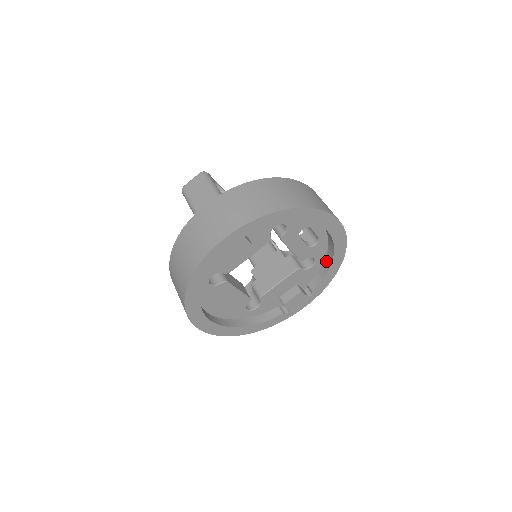
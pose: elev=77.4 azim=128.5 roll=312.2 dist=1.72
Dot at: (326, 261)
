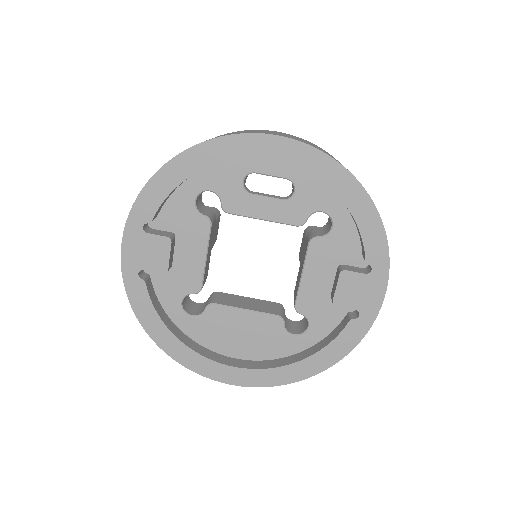
Dot at: (344, 204)
